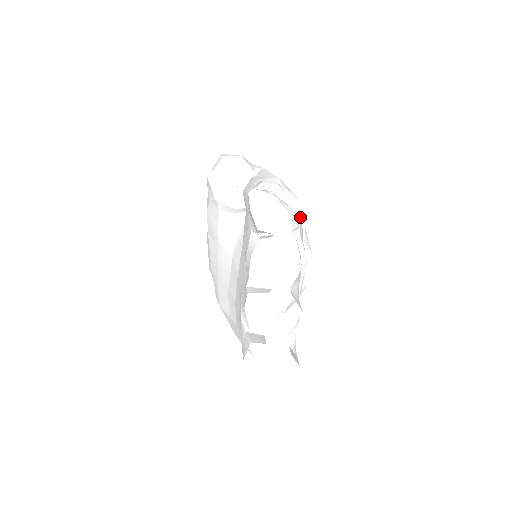
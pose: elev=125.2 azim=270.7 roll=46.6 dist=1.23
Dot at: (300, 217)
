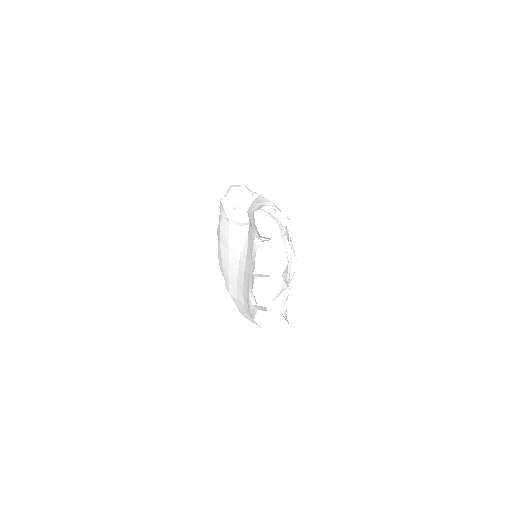
Dot at: occluded
